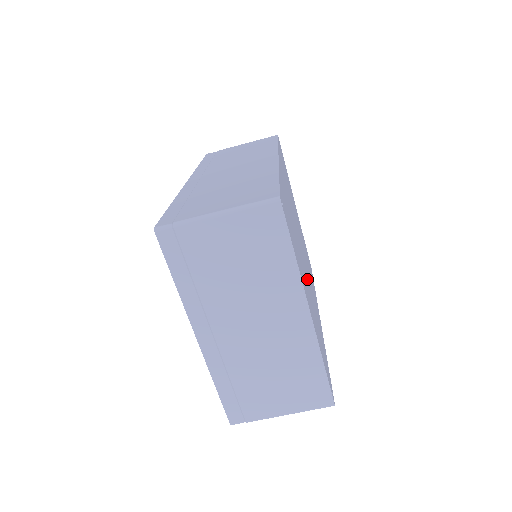
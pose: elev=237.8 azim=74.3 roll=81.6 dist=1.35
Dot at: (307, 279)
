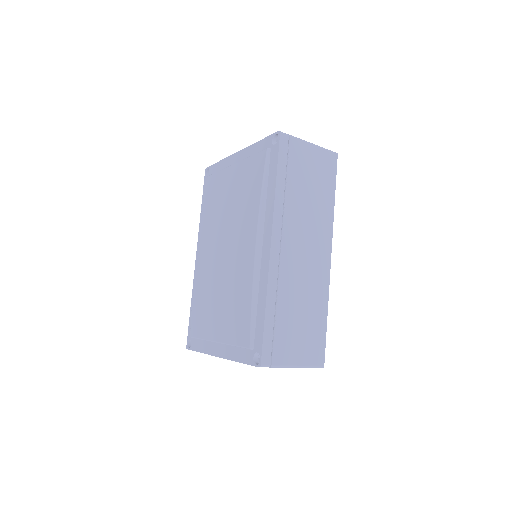
Dot at: occluded
